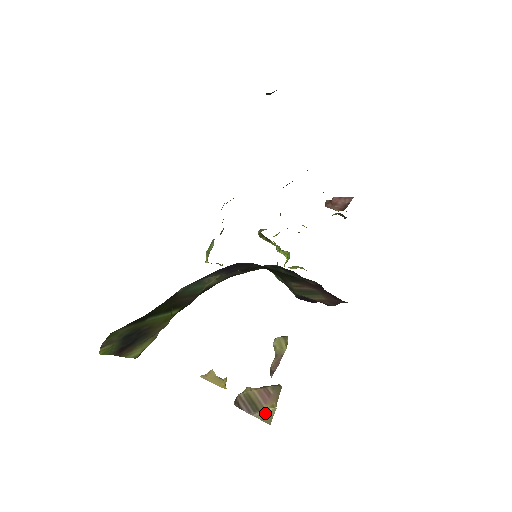
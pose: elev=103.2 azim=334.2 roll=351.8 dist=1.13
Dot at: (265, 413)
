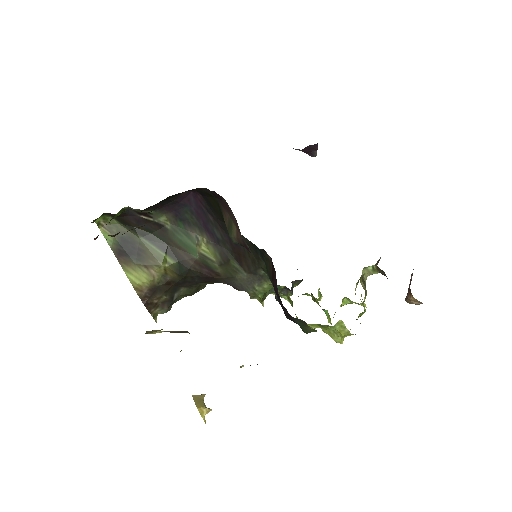
Dot at: (153, 330)
